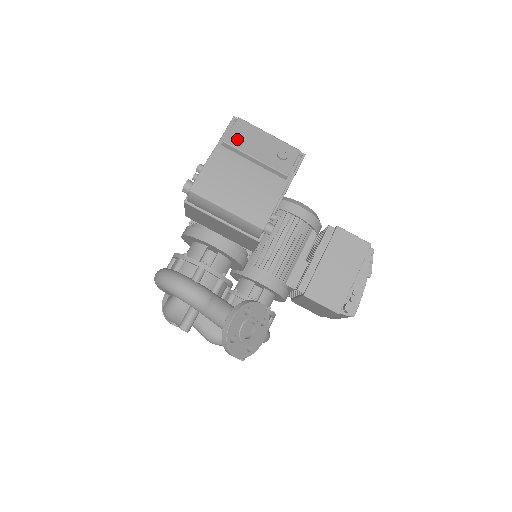
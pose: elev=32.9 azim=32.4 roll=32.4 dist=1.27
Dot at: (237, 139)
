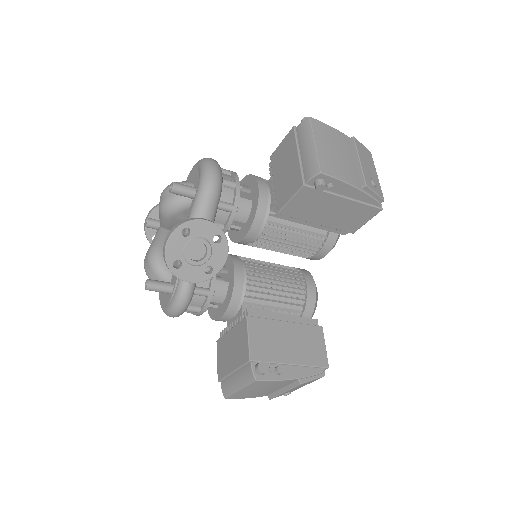
Dot at: (361, 148)
